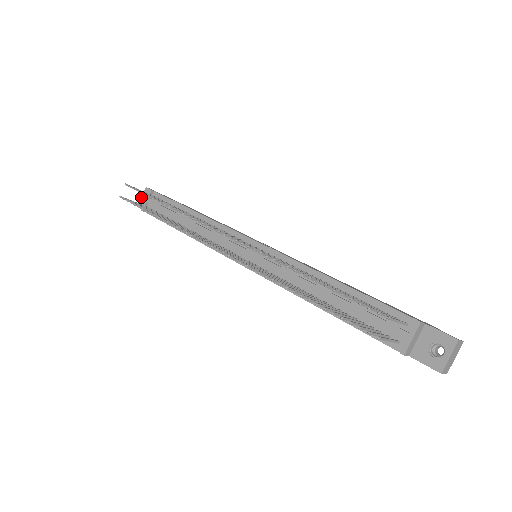
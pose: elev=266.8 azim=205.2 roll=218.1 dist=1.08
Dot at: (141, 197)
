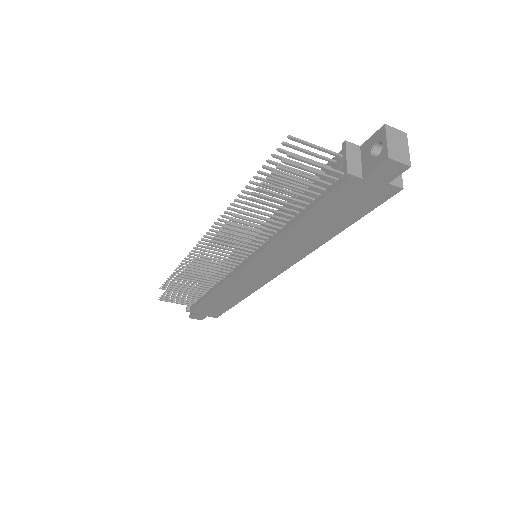
Dot at: occluded
